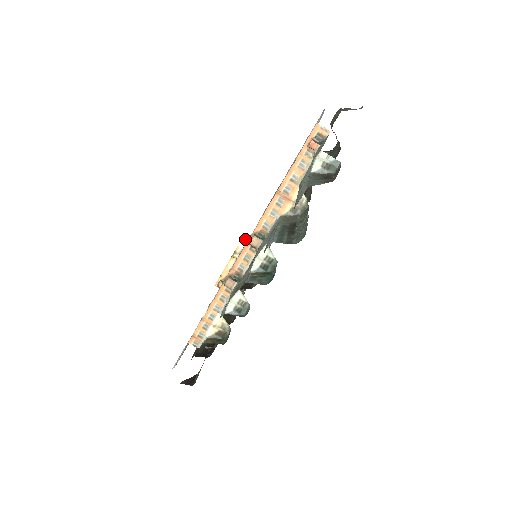
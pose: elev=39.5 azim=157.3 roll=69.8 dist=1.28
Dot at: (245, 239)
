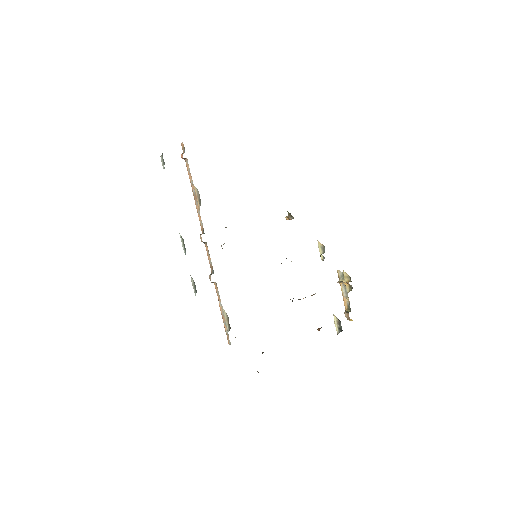
Dot at: occluded
